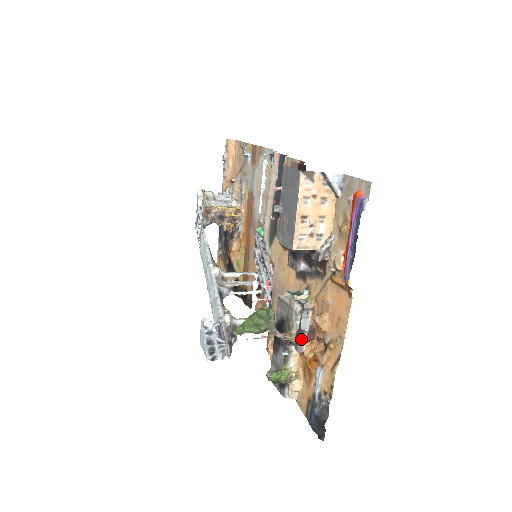
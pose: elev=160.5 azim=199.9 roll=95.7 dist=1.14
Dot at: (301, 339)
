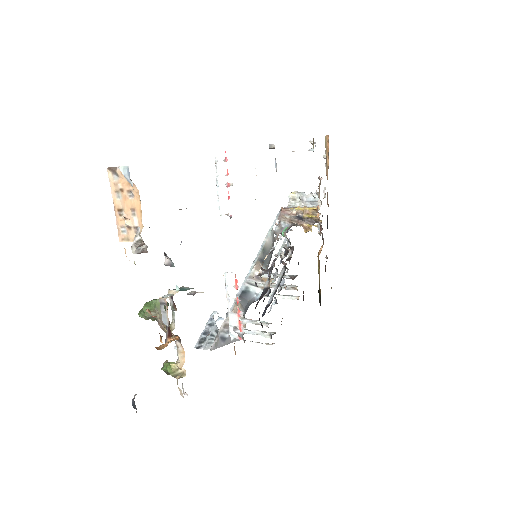
Dot at: (166, 333)
